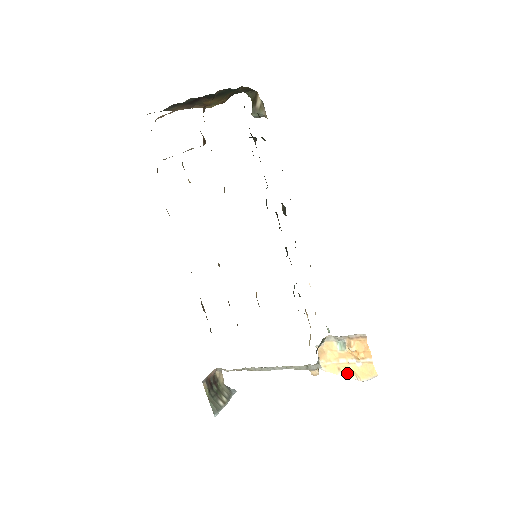
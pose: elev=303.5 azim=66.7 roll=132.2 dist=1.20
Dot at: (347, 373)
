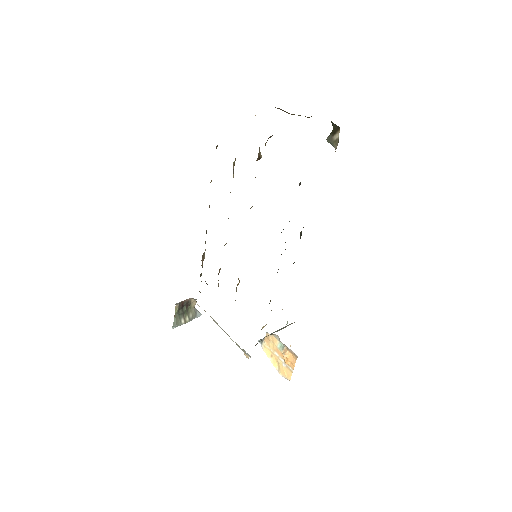
Dot at: (275, 362)
